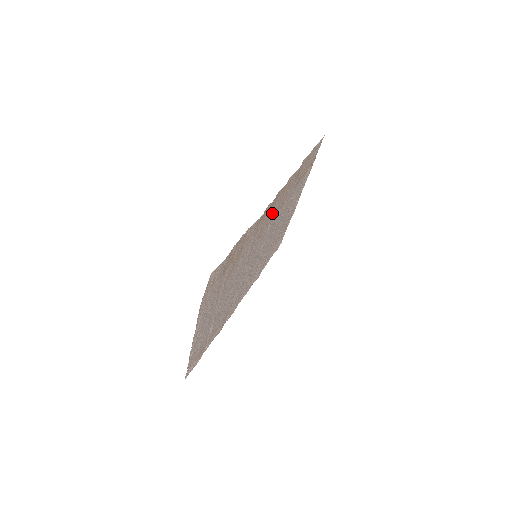
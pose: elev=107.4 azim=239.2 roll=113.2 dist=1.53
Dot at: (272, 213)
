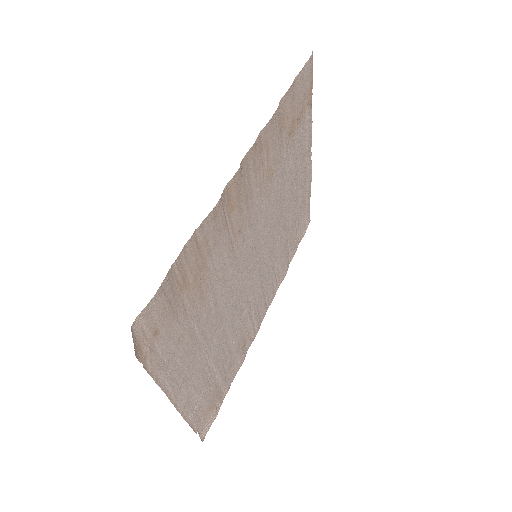
Dot at: (252, 192)
